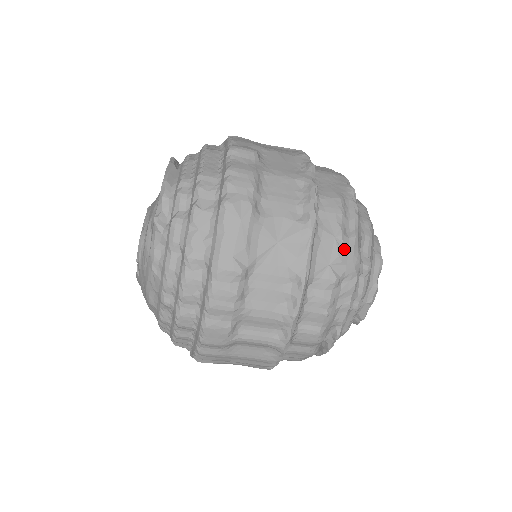
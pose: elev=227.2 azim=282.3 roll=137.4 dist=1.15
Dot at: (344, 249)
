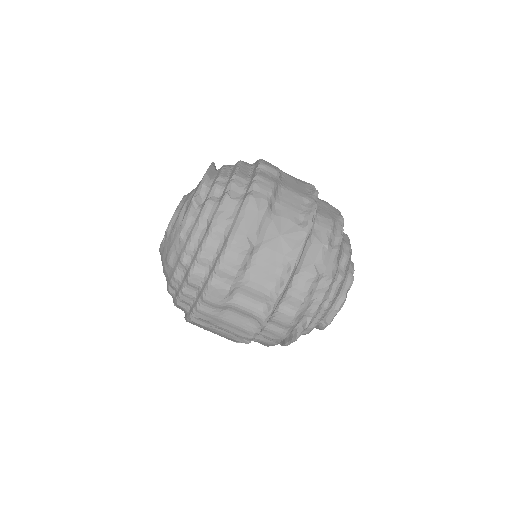
Dot at: (327, 255)
